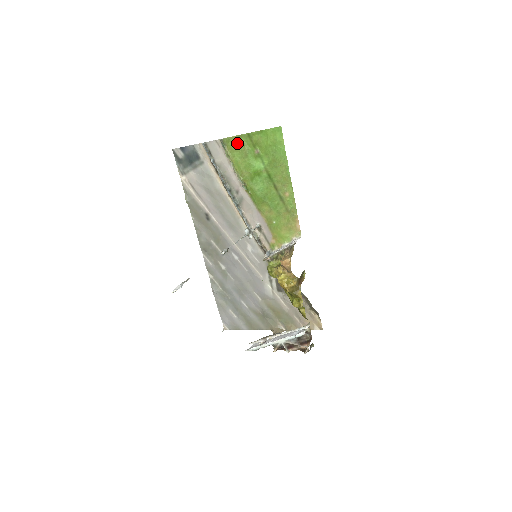
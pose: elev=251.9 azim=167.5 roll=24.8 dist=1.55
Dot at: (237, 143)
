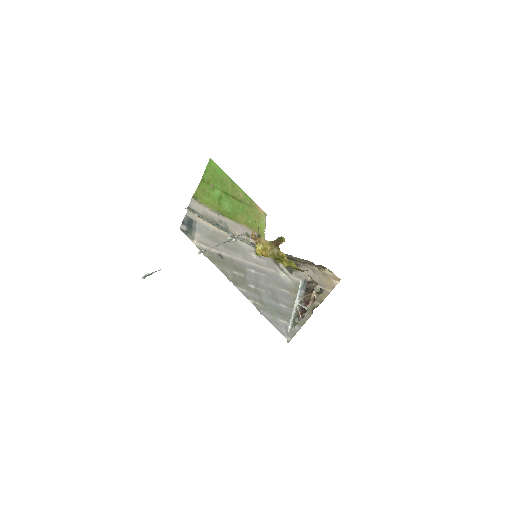
Dot at: (201, 191)
